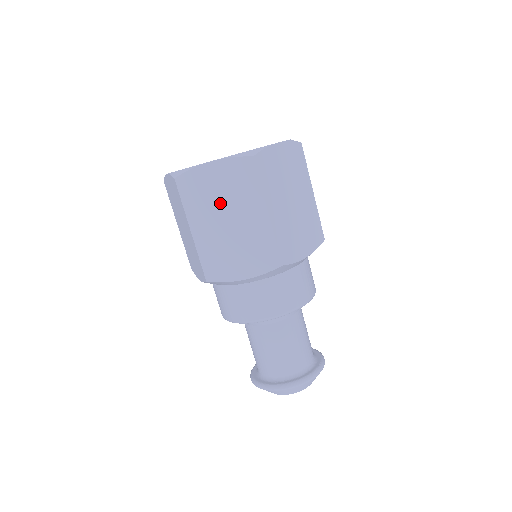
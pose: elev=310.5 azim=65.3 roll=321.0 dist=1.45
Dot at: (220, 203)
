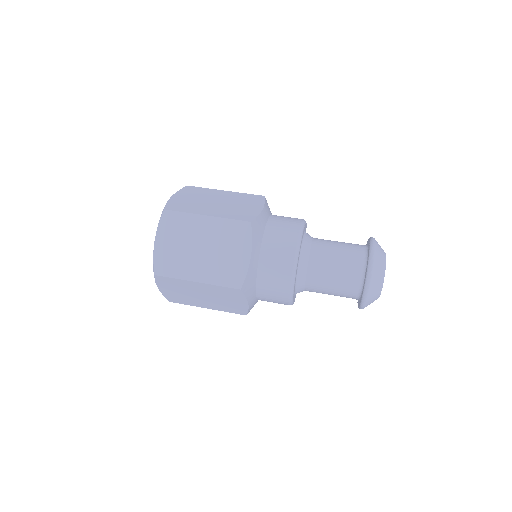
Dot at: (185, 249)
